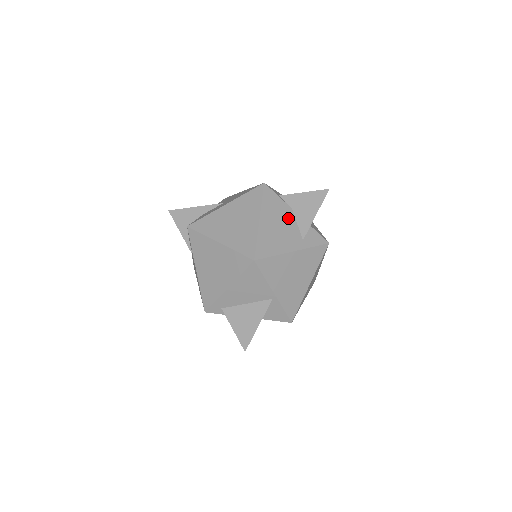
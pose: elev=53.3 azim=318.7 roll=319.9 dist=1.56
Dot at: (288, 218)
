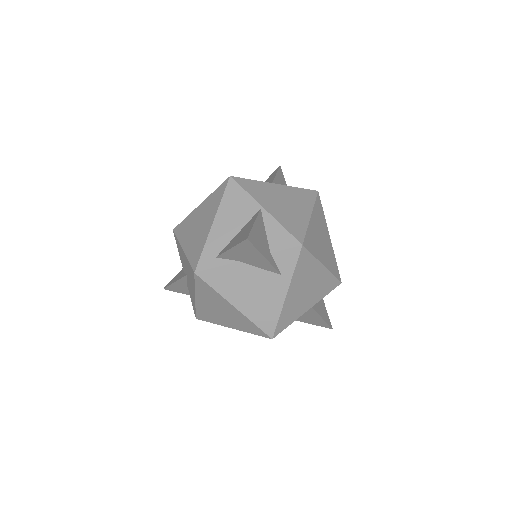
Dot at: (248, 274)
